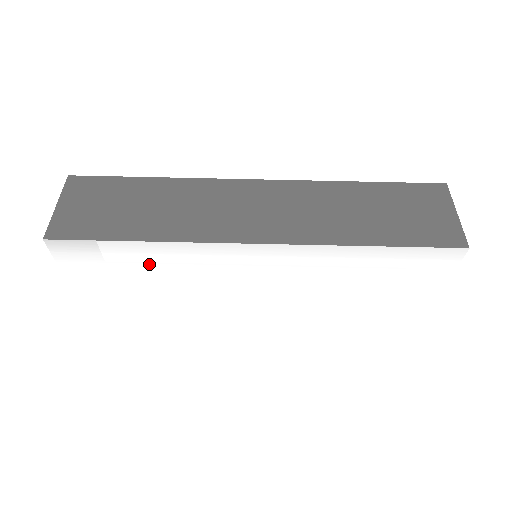
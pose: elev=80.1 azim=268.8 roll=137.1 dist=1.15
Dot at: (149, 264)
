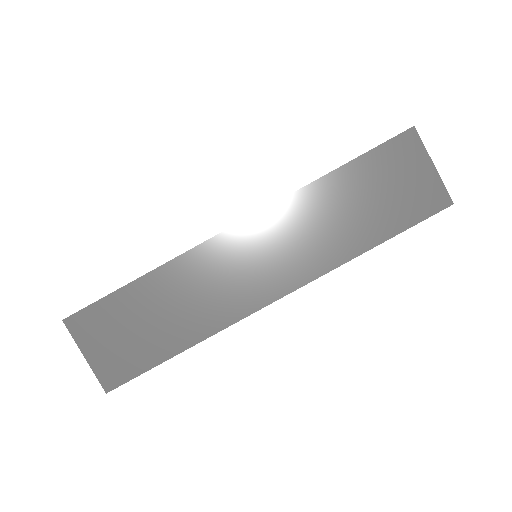
Dot at: occluded
